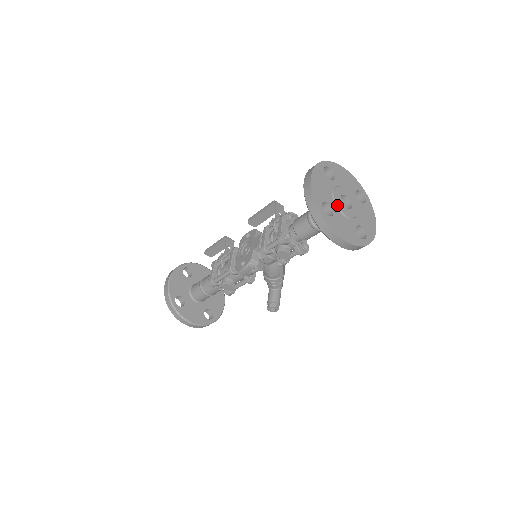
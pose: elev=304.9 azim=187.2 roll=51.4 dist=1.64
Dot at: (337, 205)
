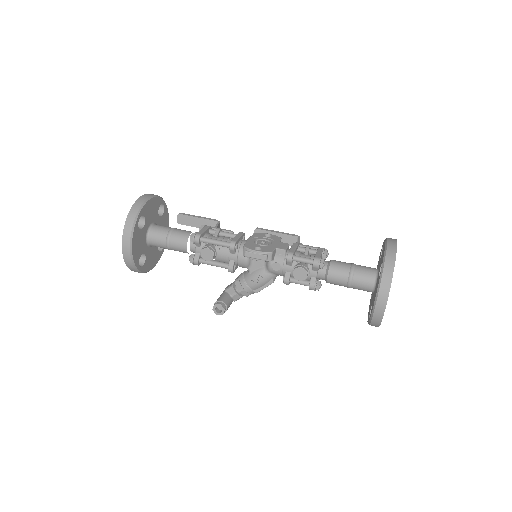
Dot at: occluded
